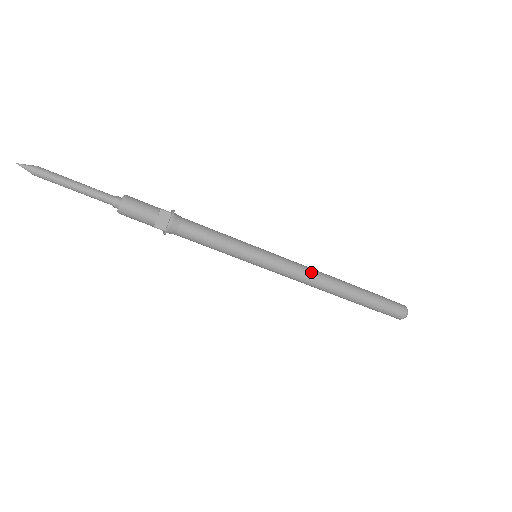
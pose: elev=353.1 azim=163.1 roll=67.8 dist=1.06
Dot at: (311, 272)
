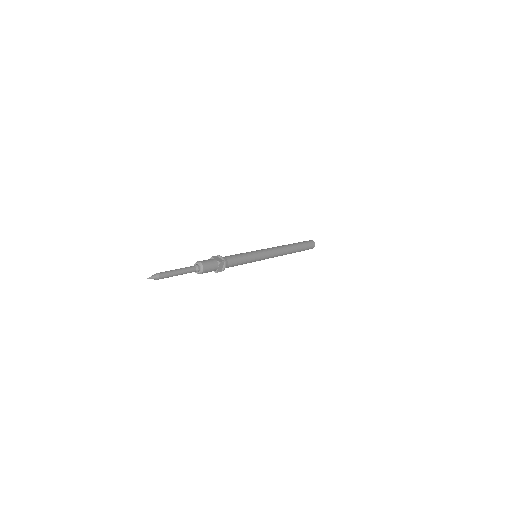
Dot at: (280, 251)
